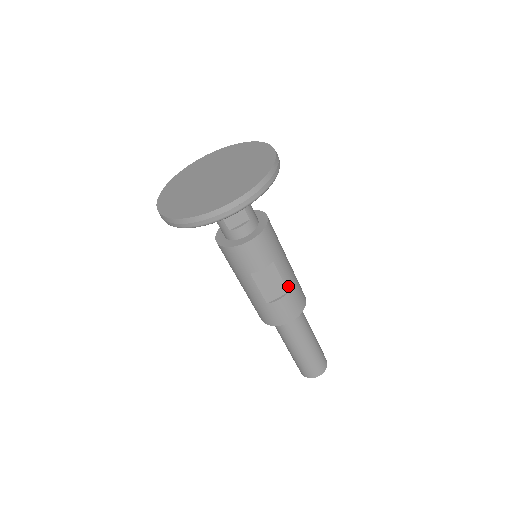
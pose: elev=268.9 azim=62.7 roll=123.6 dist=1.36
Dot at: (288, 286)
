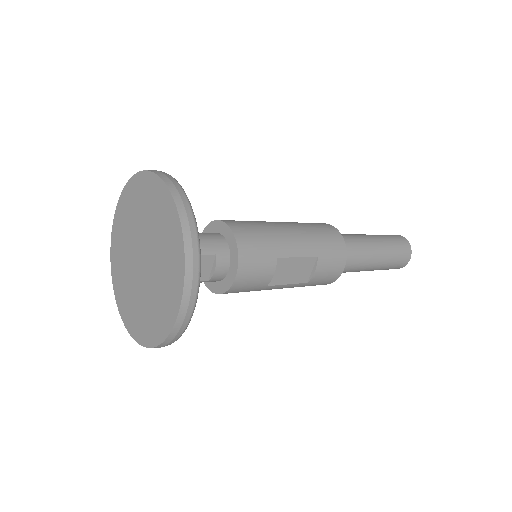
Dot at: (312, 253)
